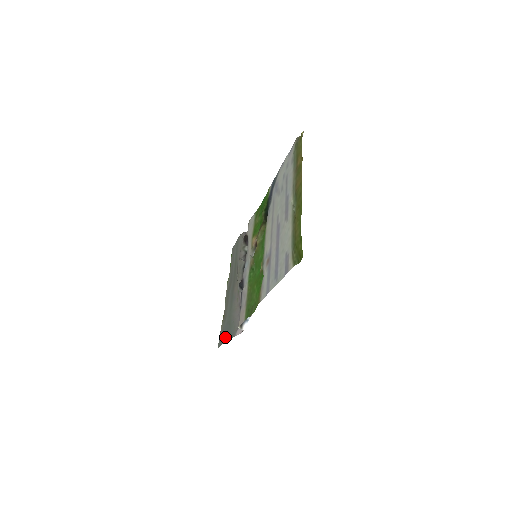
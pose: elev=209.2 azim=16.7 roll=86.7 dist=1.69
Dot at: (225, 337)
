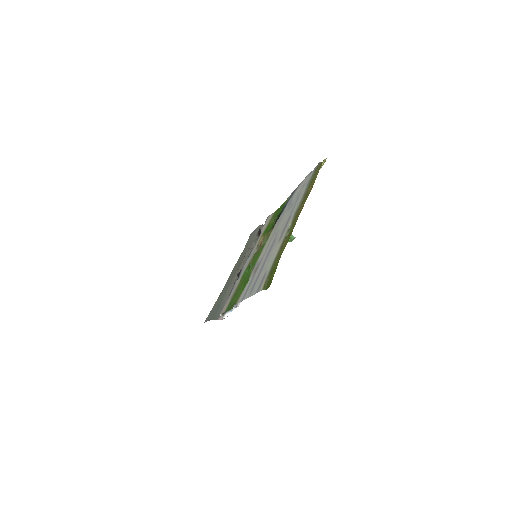
Dot at: (211, 316)
